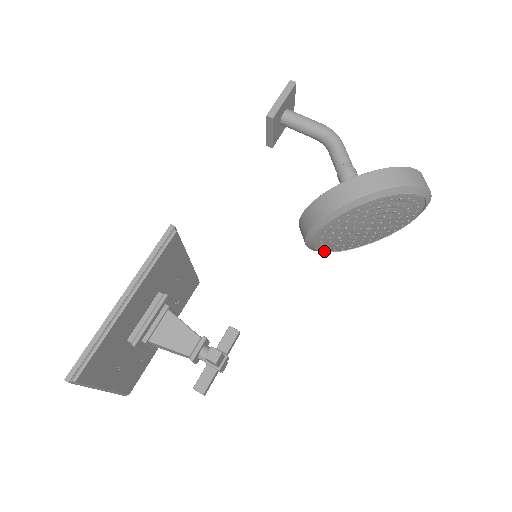
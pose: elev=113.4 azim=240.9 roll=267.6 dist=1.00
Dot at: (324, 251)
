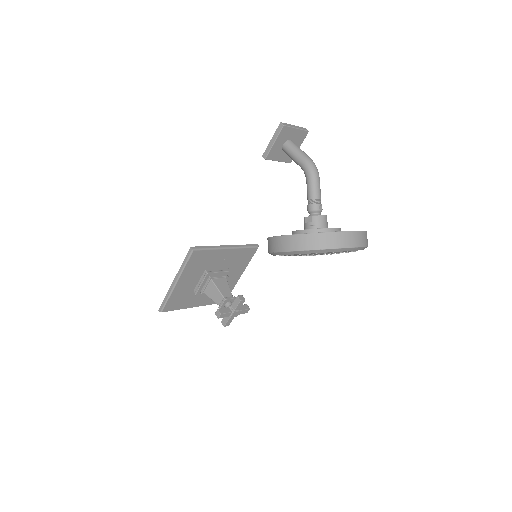
Dot at: occluded
